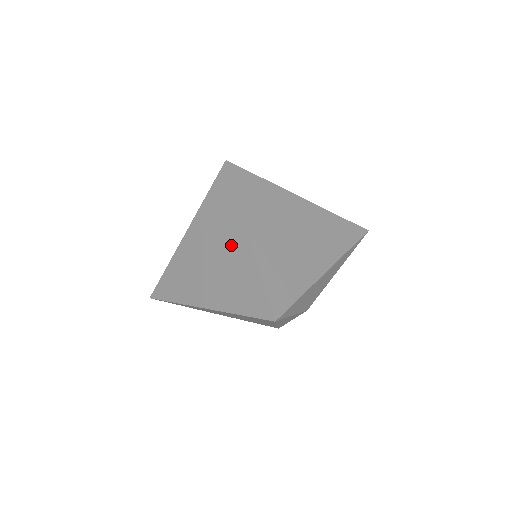
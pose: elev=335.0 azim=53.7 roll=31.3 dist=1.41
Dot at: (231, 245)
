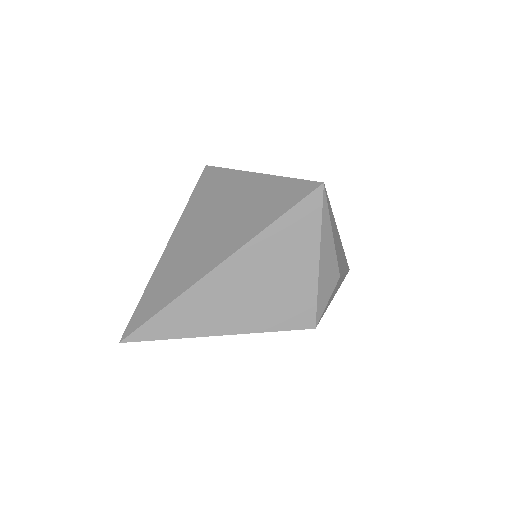
Dot at: (236, 193)
